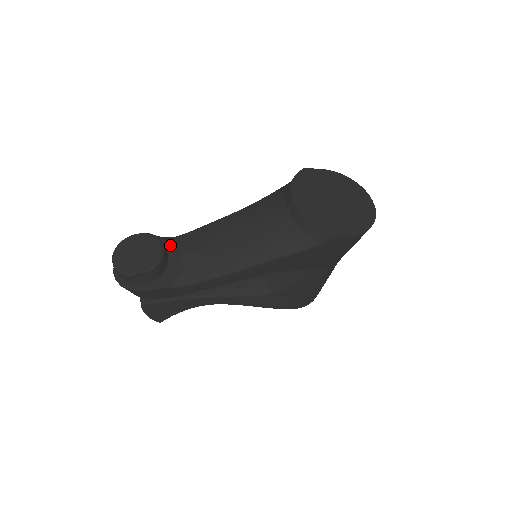
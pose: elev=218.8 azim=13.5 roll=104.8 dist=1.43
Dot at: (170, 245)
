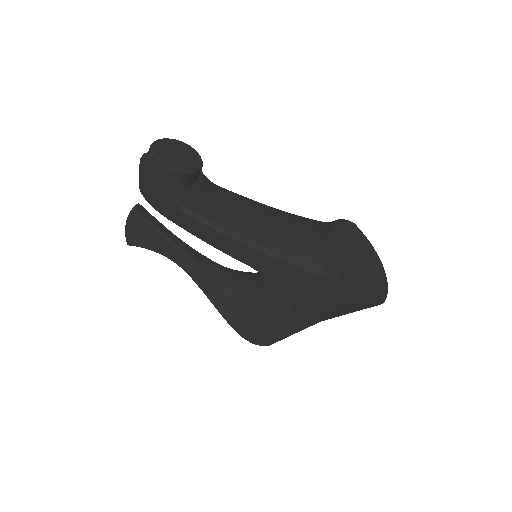
Dot at: (204, 179)
